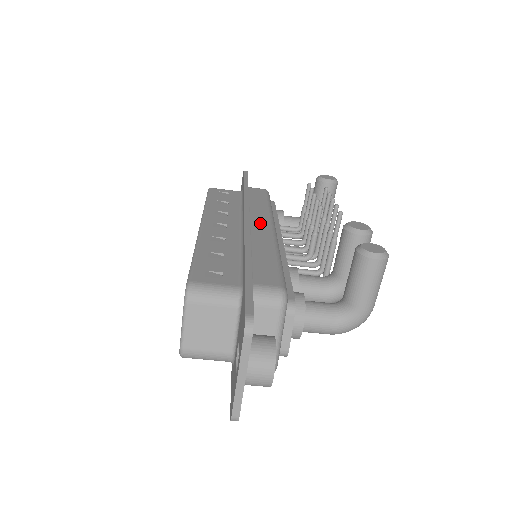
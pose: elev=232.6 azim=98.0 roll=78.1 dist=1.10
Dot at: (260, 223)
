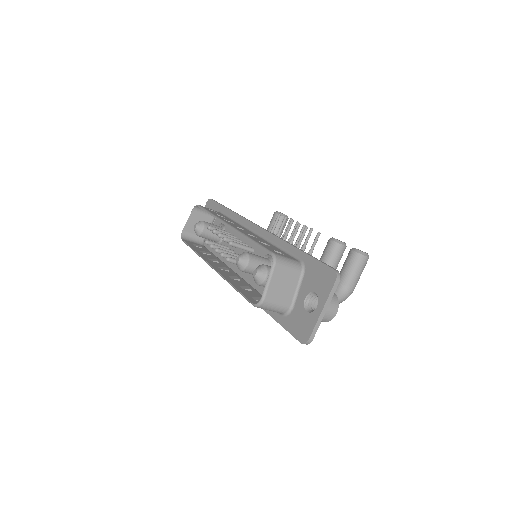
Dot at: occluded
